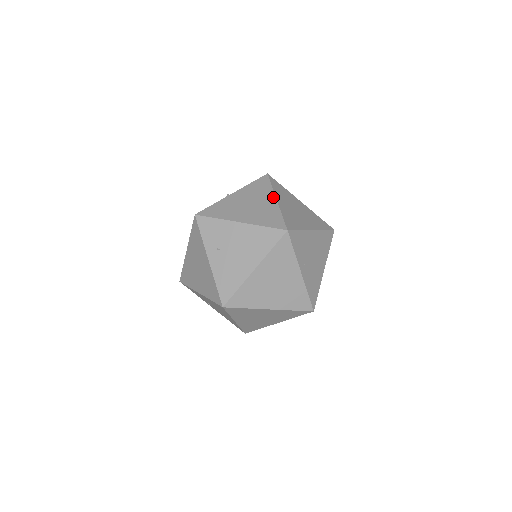
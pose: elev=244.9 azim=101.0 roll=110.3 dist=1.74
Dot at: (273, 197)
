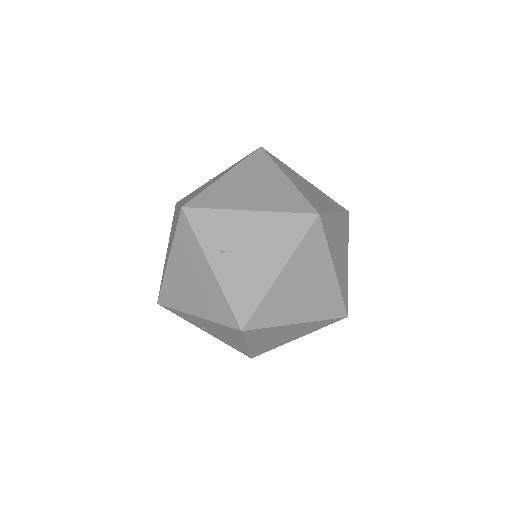
Dot at: (281, 174)
